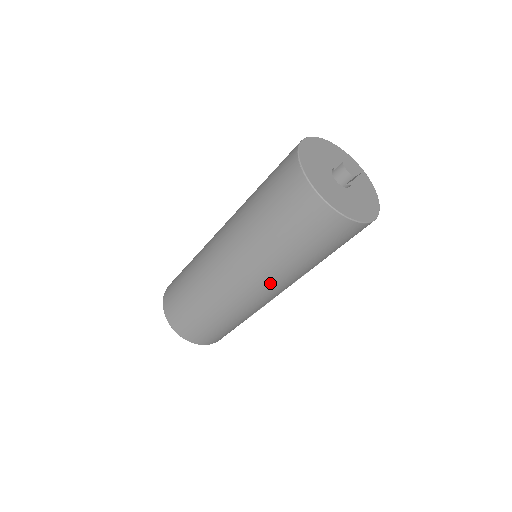
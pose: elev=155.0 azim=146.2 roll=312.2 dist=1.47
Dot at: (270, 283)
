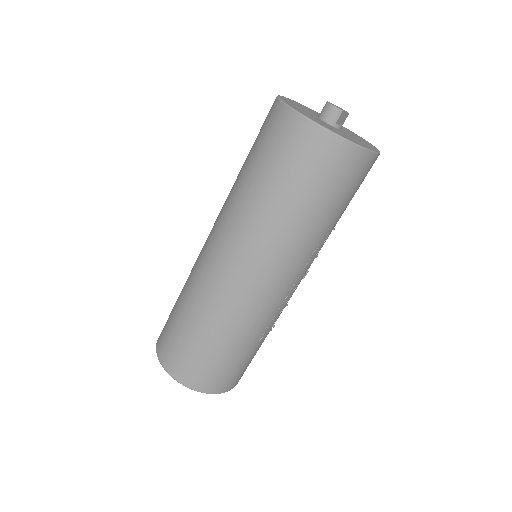
Dot at: (275, 263)
